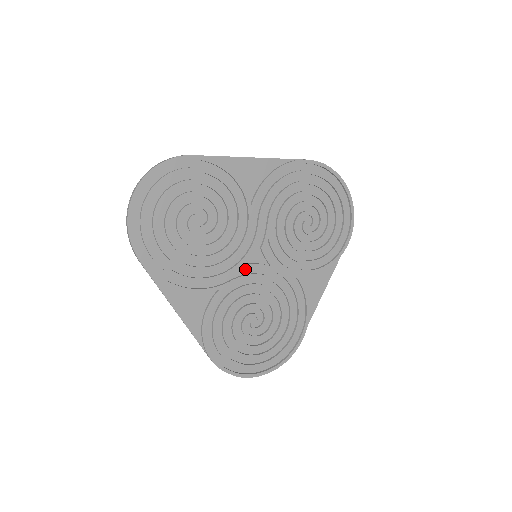
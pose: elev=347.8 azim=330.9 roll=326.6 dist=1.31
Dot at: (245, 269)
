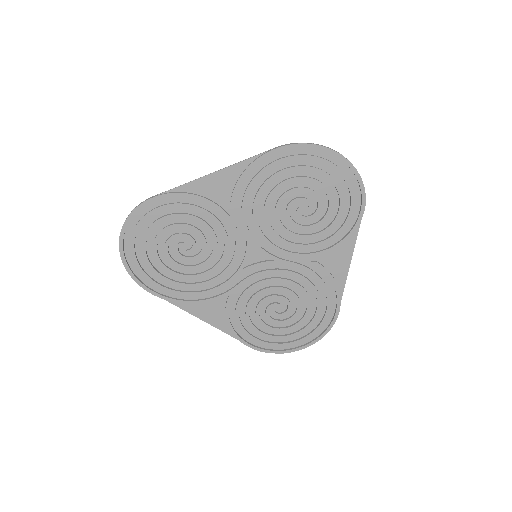
Dot at: (249, 270)
